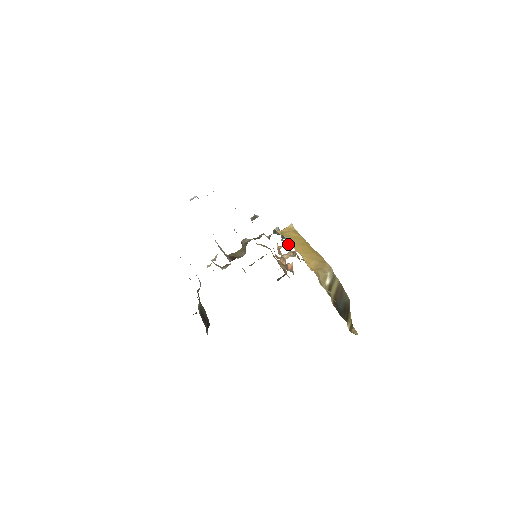
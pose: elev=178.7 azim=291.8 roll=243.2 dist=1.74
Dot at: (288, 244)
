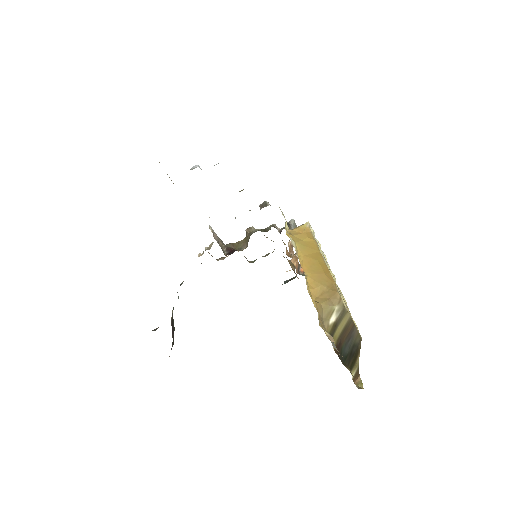
Dot at: occluded
